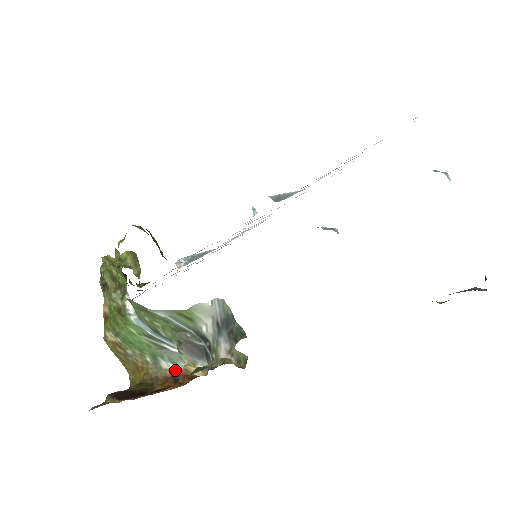
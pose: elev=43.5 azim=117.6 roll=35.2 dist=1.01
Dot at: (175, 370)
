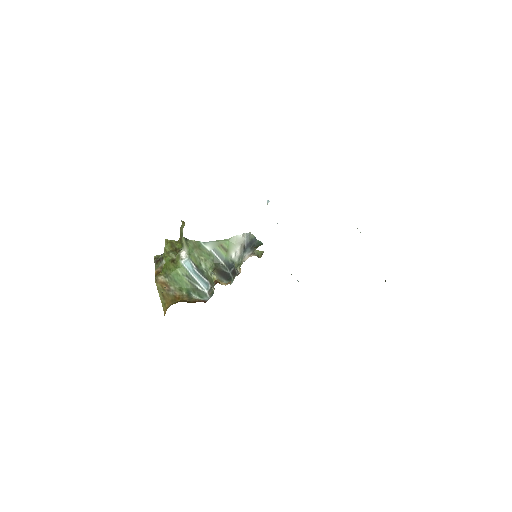
Dot at: (202, 300)
